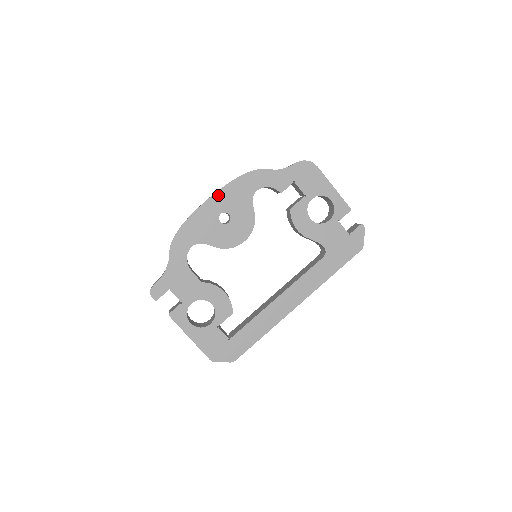
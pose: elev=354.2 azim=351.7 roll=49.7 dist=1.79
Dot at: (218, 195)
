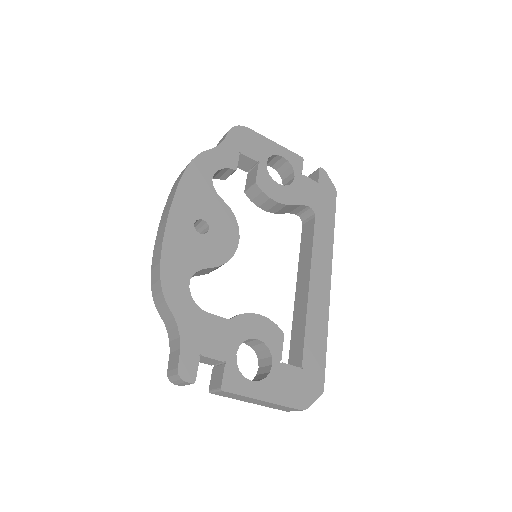
Dot at: (177, 203)
